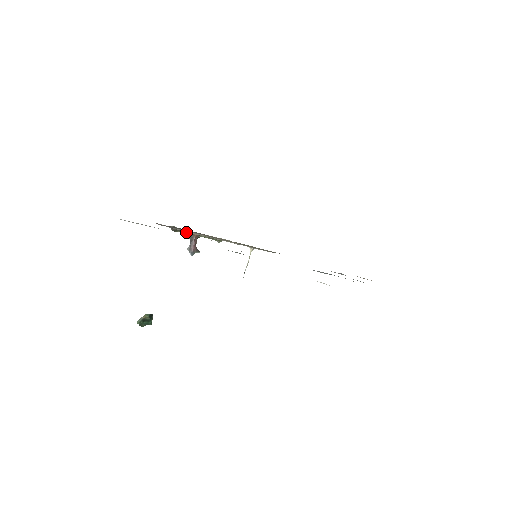
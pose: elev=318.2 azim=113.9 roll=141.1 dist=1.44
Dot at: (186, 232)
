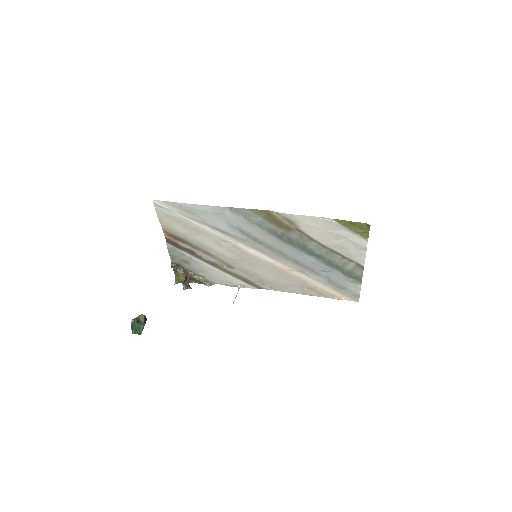
Dot at: (182, 270)
